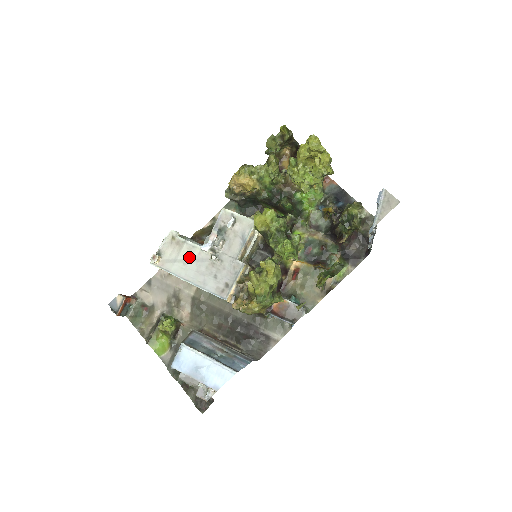
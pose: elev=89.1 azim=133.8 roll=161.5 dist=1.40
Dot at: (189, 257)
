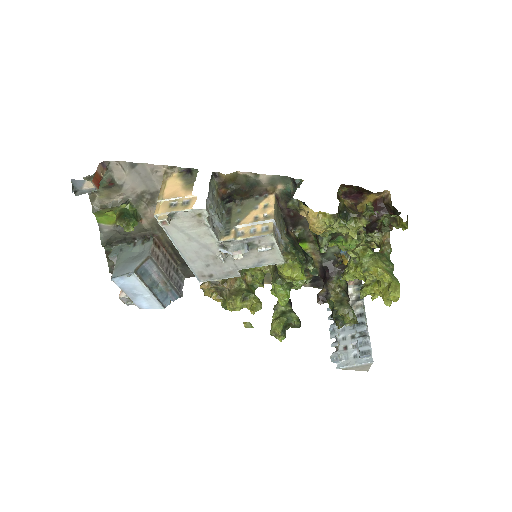
Dot at: (199, 239)
